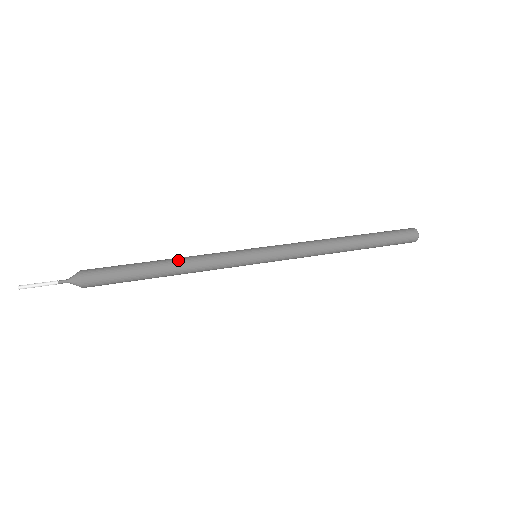
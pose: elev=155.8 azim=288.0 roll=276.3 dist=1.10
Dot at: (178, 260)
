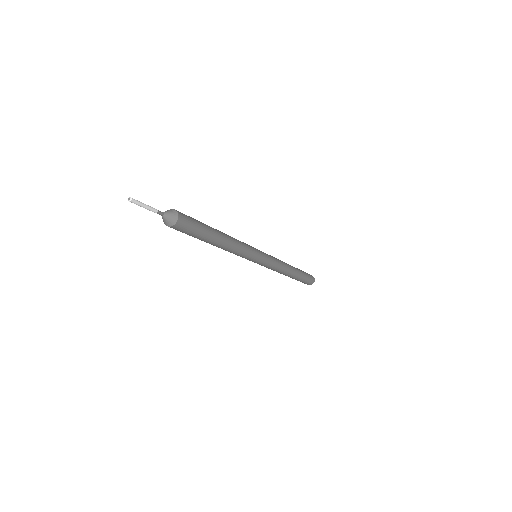
Dot at: occluded
